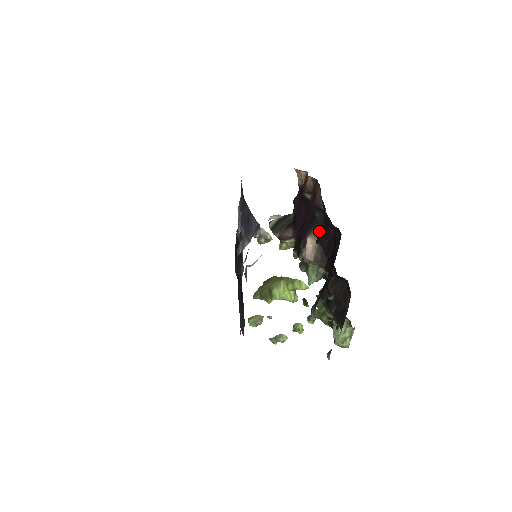
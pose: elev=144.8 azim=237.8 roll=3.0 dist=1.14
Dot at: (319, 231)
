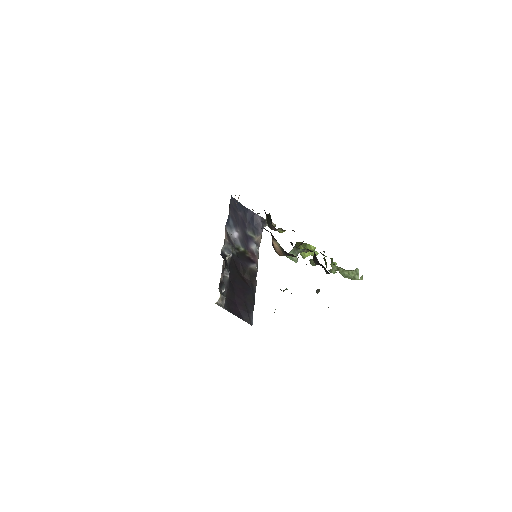
Dot at: (274, 238)
